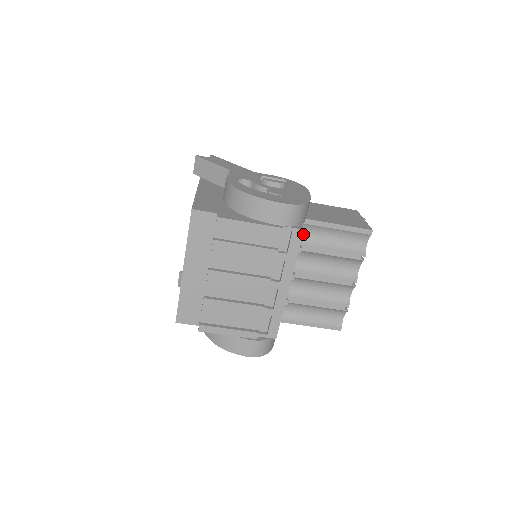
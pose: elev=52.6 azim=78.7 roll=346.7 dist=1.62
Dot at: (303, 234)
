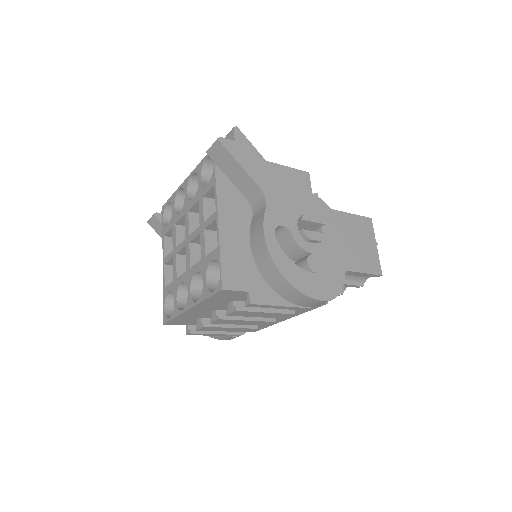
Dot at: occluded
